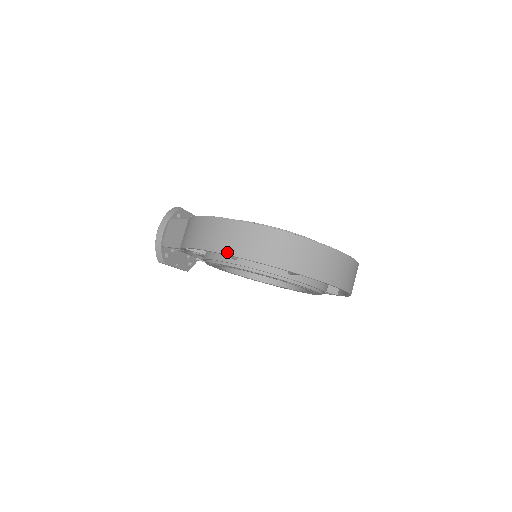
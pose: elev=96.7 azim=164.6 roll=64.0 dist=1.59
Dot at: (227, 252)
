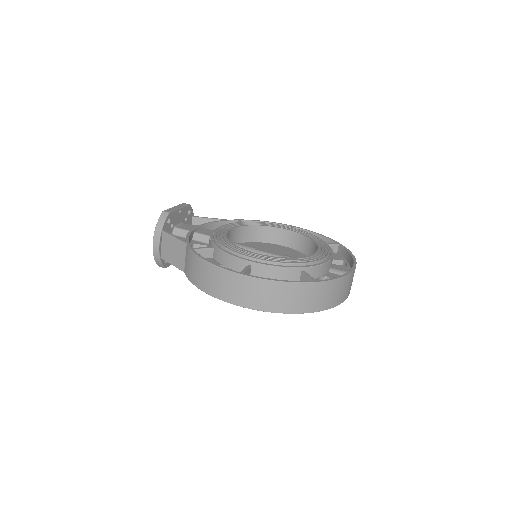
Dot at: (241, 305)
